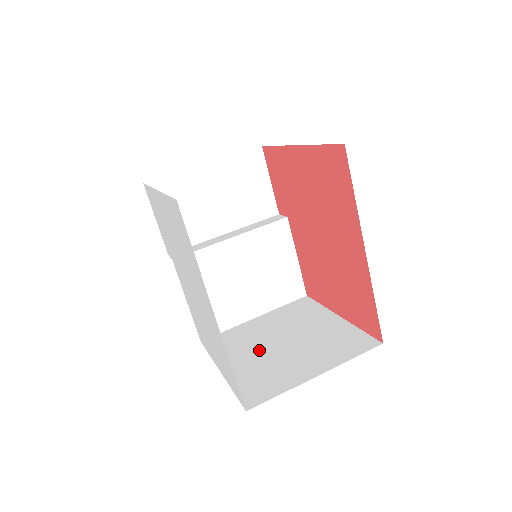
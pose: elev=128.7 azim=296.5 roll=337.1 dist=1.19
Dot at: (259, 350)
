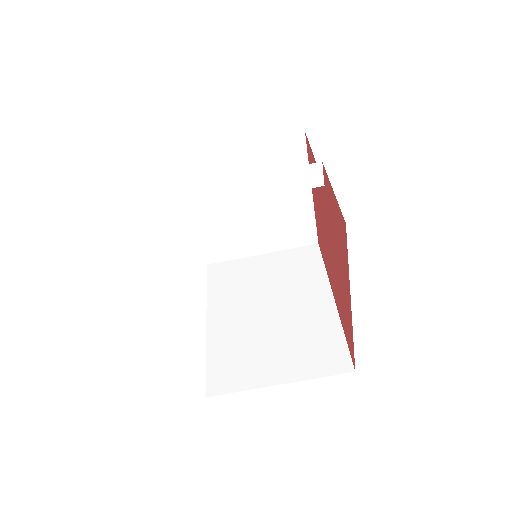
Dot at: (228, 206)
